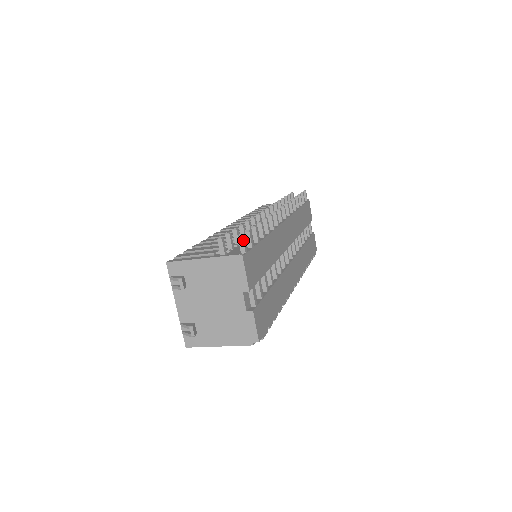
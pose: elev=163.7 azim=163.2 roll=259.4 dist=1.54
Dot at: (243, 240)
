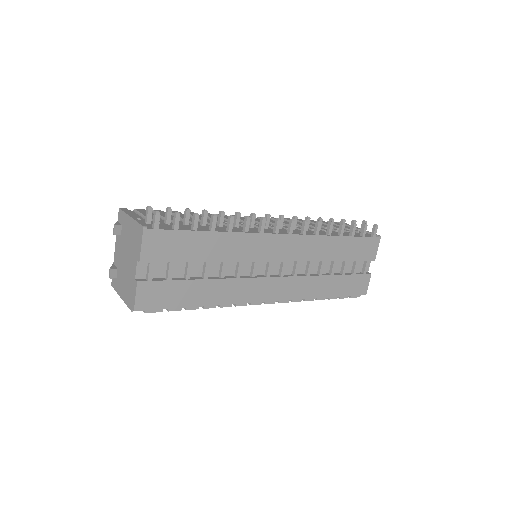
Dot at: (156, 216)
